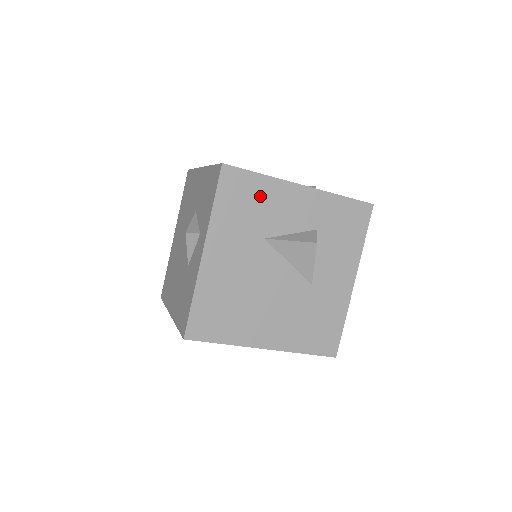
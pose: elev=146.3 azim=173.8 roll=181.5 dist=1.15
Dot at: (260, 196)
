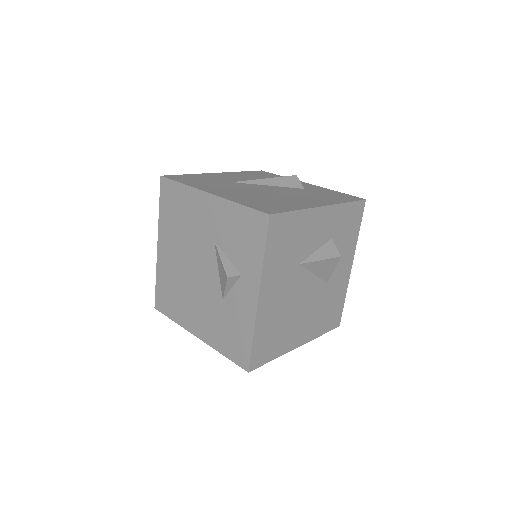
Dot at: (296, 230)
